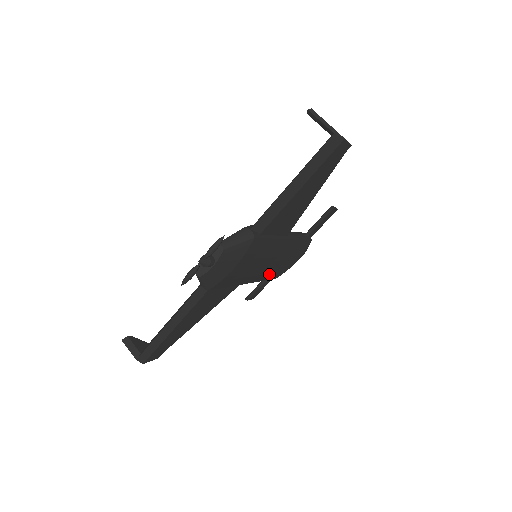
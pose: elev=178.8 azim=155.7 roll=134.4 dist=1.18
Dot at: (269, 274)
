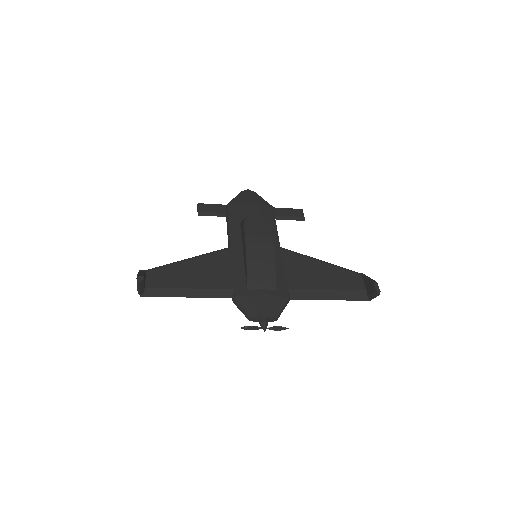
Dot at: occluded
